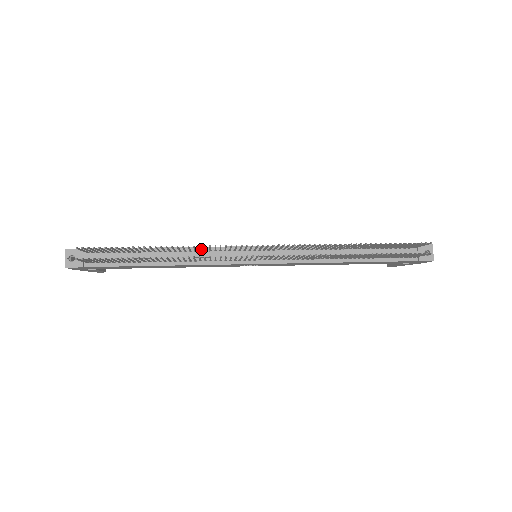
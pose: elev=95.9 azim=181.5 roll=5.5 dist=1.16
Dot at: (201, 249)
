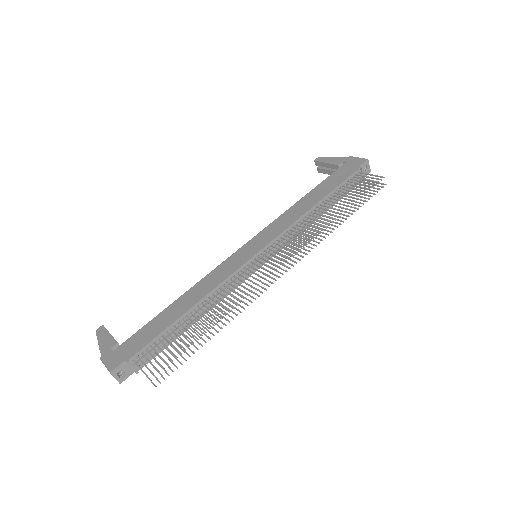
Dot at: (220, 286)
